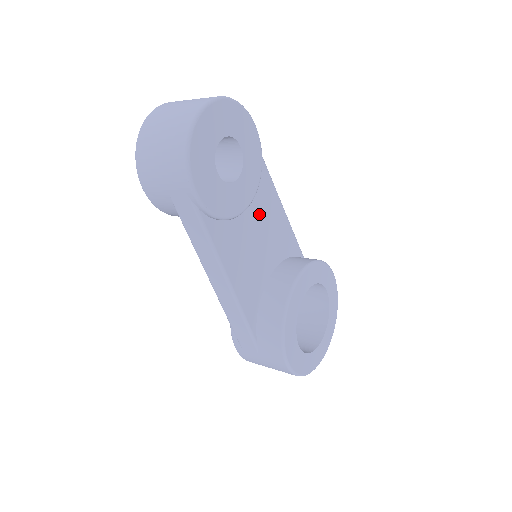
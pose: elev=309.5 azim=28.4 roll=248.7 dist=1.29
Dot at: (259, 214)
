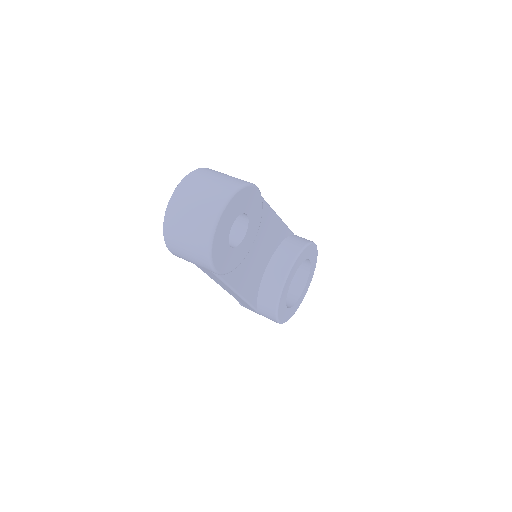
Dot at: (259, 237)
